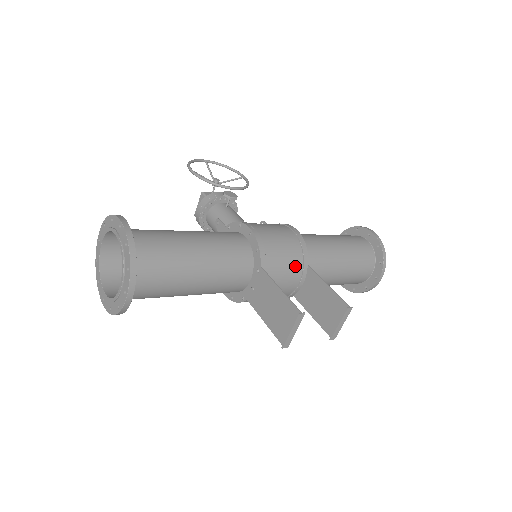
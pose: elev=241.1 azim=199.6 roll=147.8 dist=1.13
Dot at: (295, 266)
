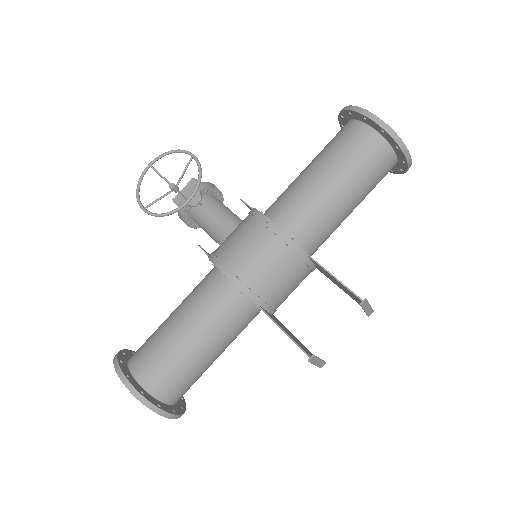
Dot at: (291, 266)
